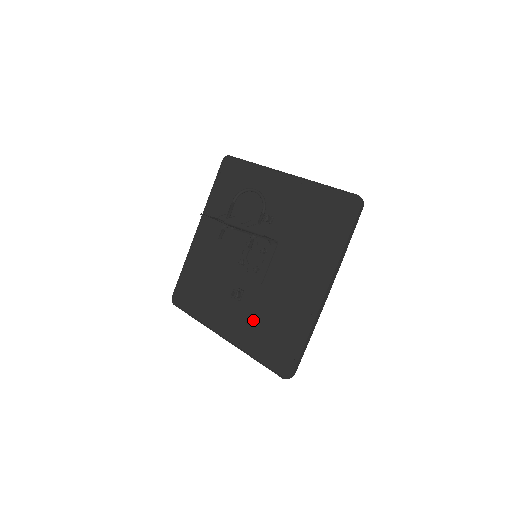
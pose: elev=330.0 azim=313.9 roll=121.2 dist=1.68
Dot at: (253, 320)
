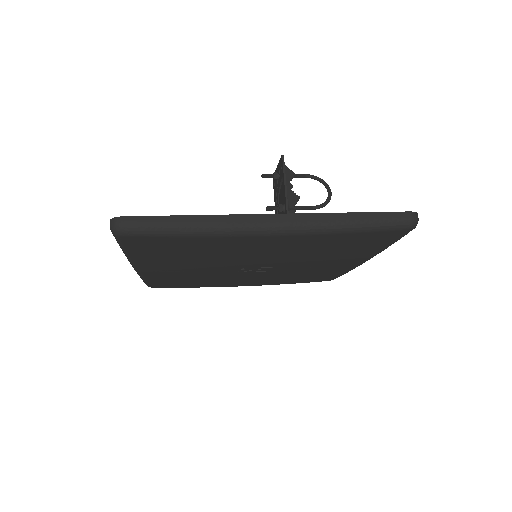
Dot at: occluded
